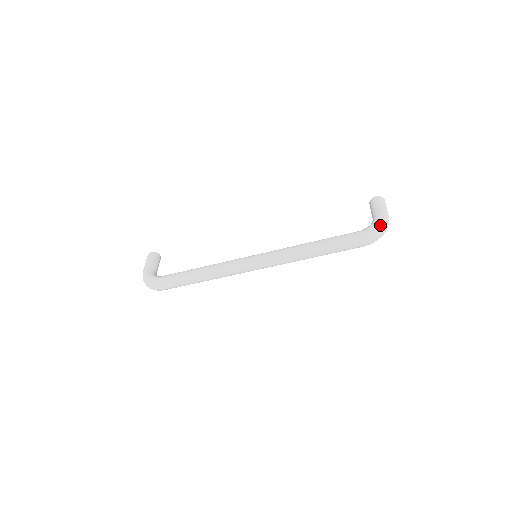
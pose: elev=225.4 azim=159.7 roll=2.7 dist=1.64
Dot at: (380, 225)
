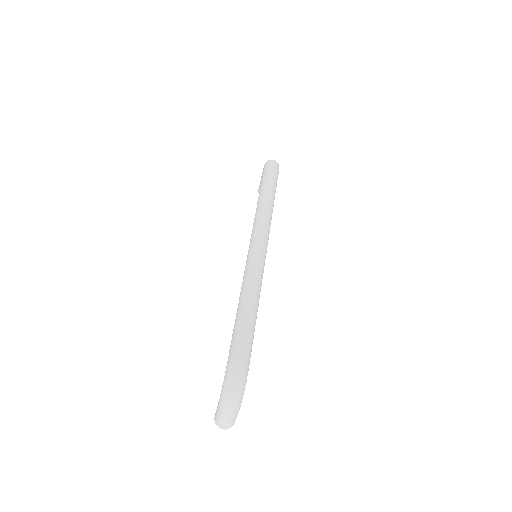
Dot at: occluded
